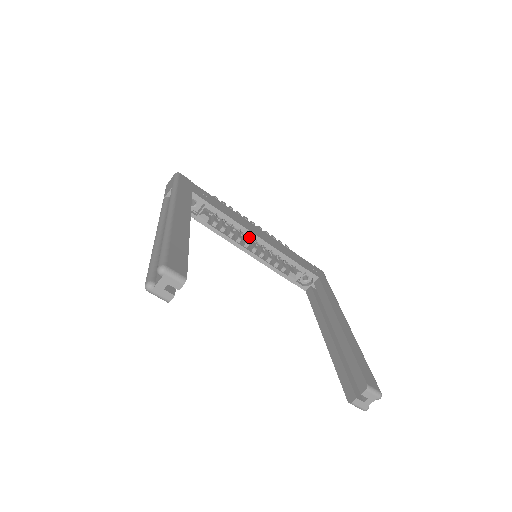
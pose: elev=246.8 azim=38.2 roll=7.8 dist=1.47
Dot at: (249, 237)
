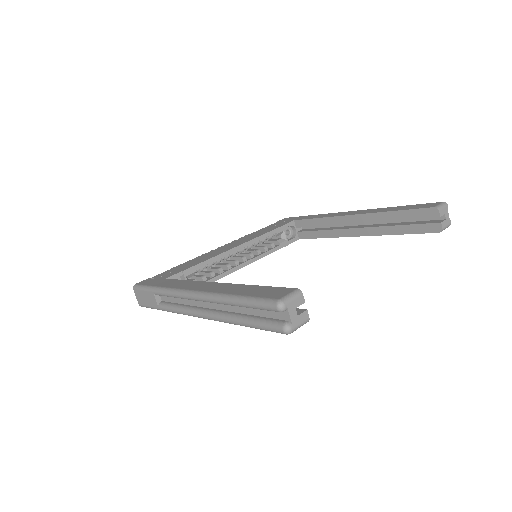
Dot at: (231, 256)
